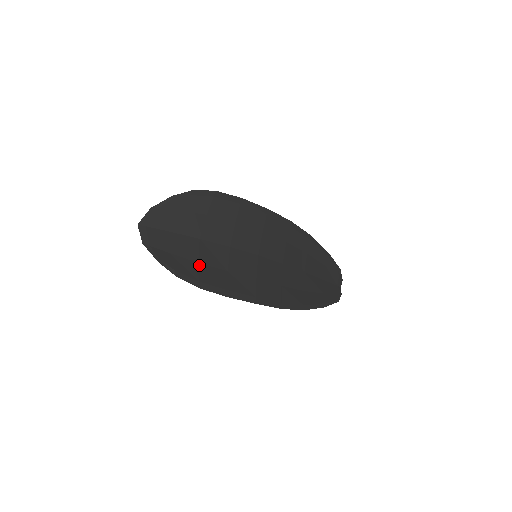
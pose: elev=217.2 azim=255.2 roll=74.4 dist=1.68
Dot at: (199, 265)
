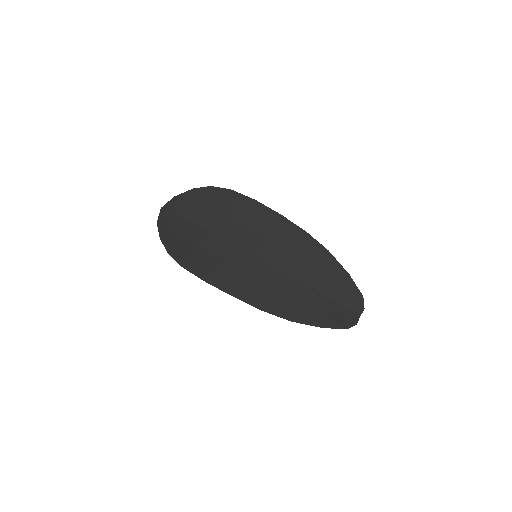
Dot at: (193, 249)
